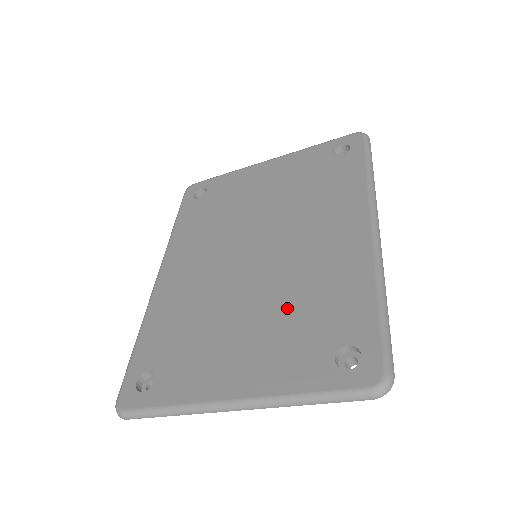
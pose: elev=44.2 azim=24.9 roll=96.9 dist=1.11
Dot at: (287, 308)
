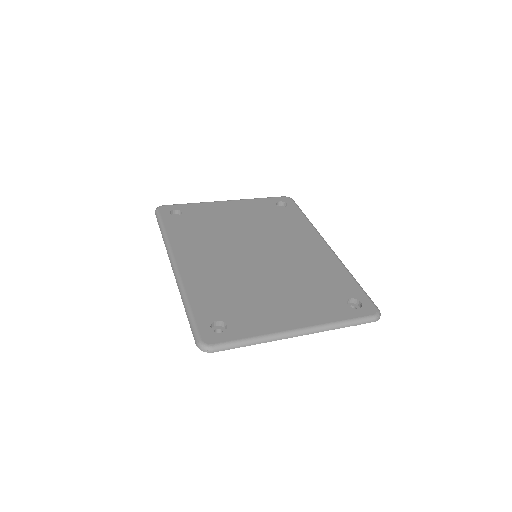
Dot at: (303, 282)
